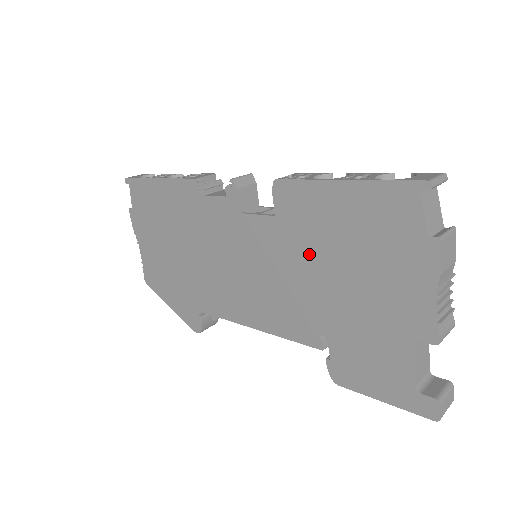
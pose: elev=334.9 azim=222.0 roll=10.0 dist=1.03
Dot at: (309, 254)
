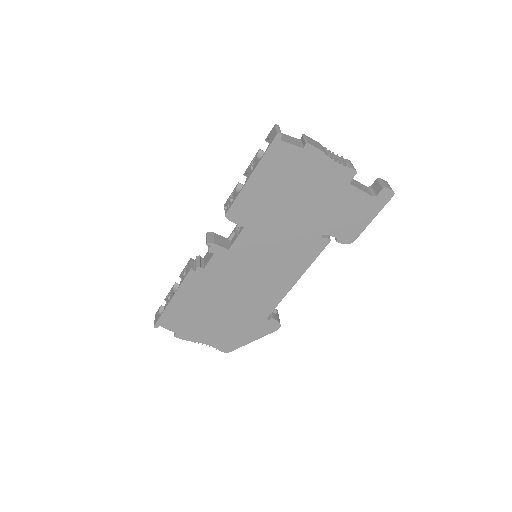
Dot at: (276, 218)
